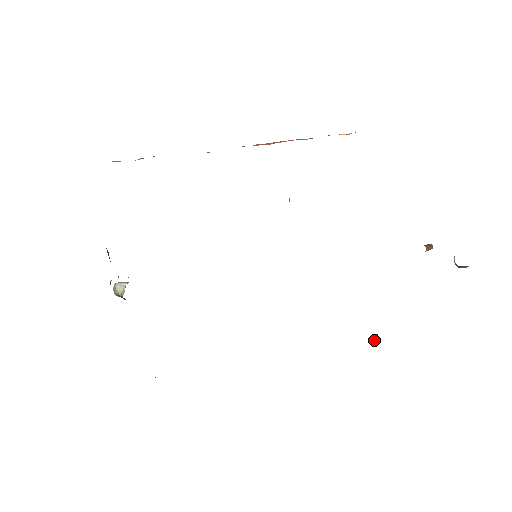
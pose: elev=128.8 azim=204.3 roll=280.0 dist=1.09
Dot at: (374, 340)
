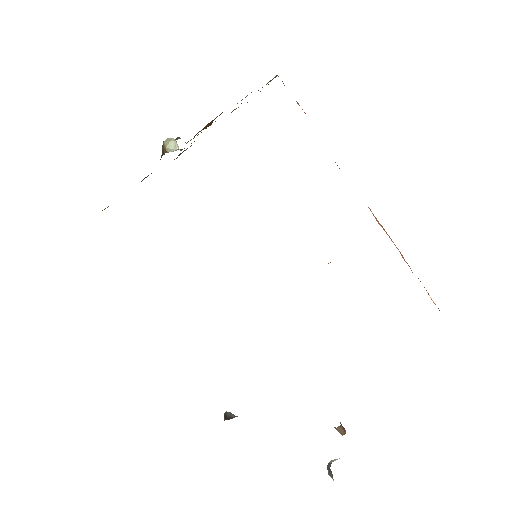
Dot at: (228, 414)
